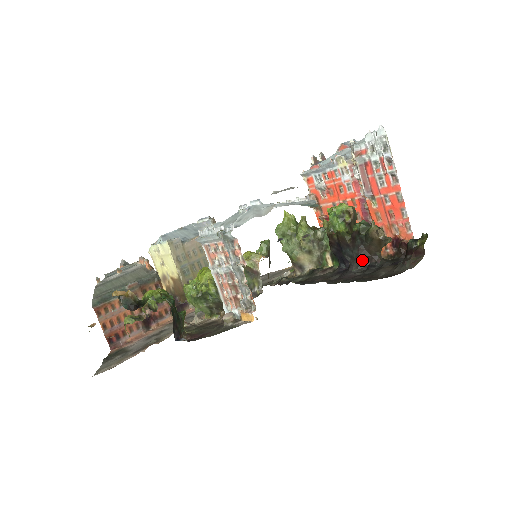
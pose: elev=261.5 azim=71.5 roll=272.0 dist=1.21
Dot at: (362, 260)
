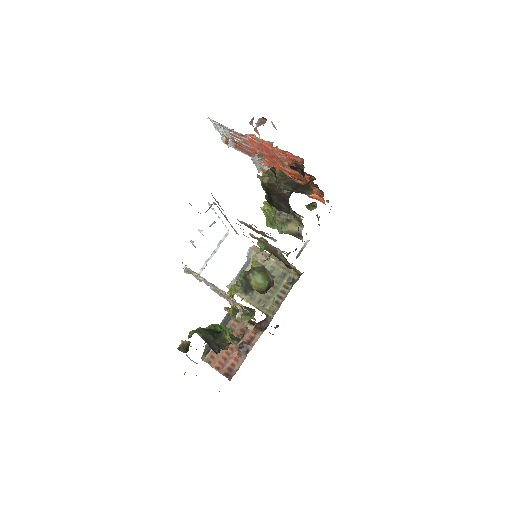
Dot at: (283, 204)
